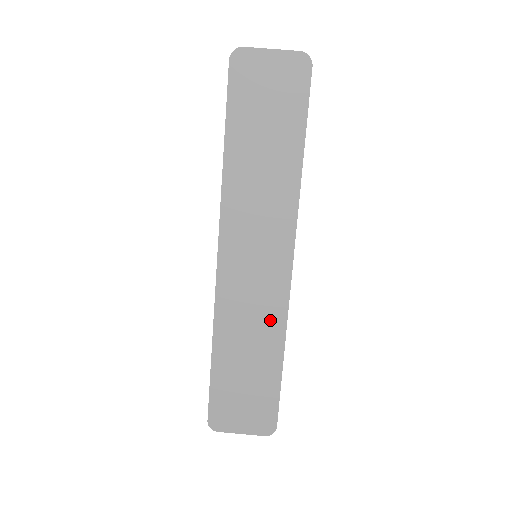
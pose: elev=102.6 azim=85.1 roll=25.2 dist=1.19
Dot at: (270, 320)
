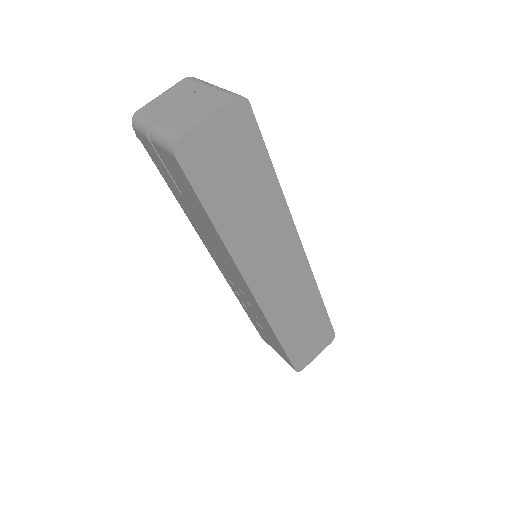
Dot at: (305, 292)
